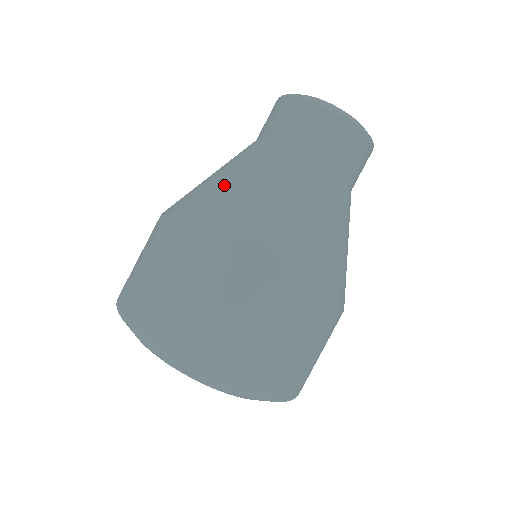
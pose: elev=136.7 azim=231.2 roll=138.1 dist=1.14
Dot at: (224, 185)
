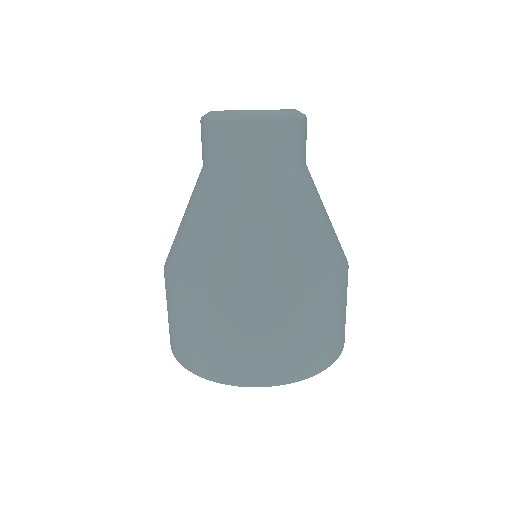
Dot at: (183, 226)
